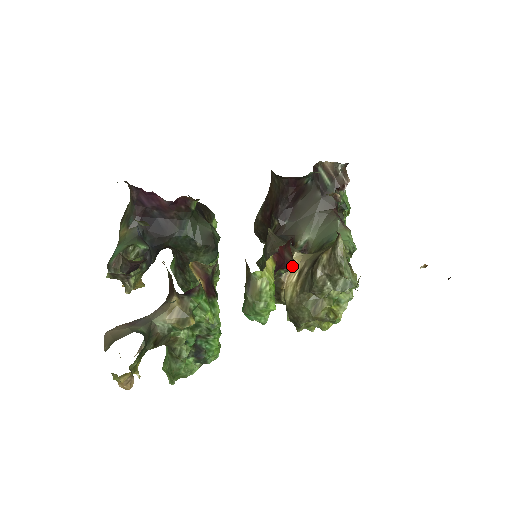
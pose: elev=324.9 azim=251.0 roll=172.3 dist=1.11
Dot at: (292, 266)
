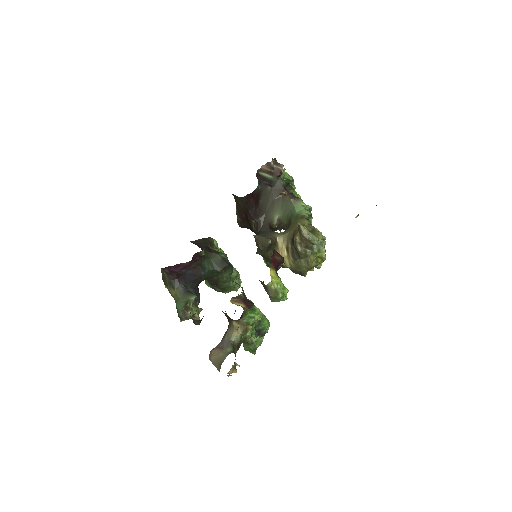
Dot at: (283, 261)
